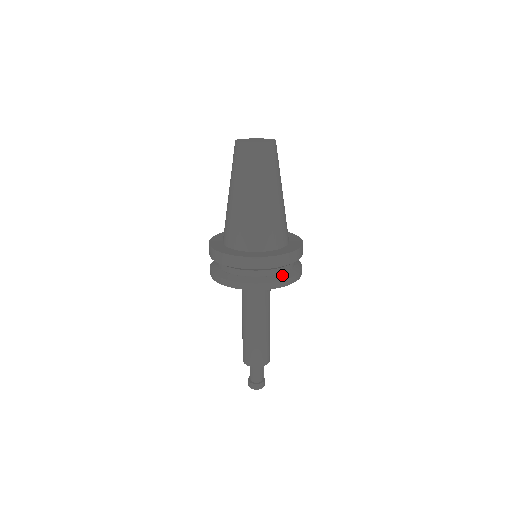
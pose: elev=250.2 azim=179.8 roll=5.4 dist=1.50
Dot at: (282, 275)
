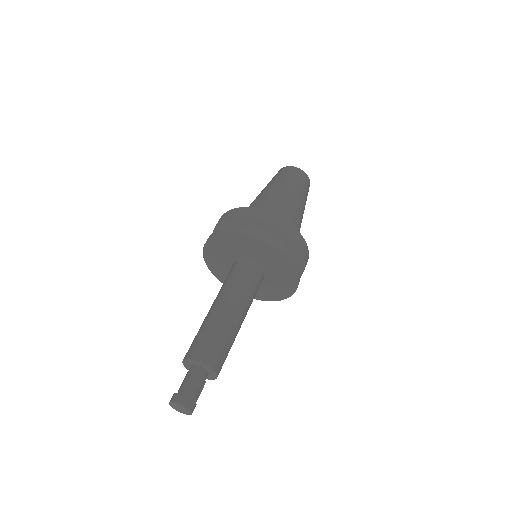
Dot at: occluded
